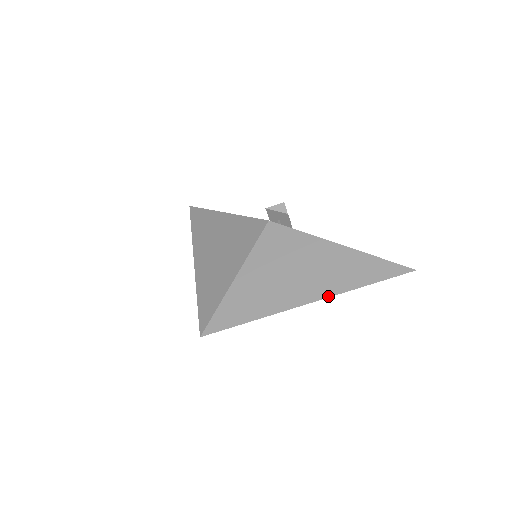
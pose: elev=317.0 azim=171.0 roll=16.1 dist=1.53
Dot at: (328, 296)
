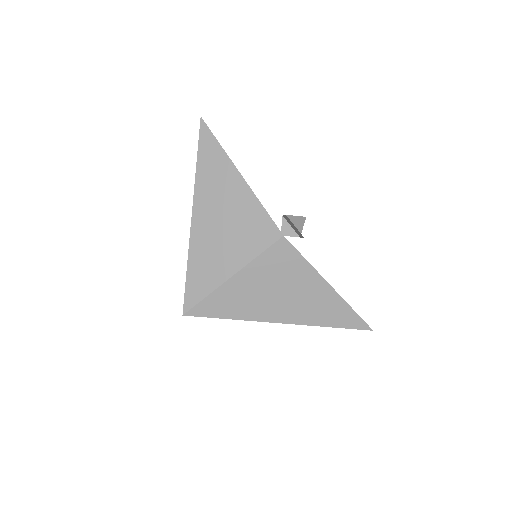
Dot at: (300, 324)
